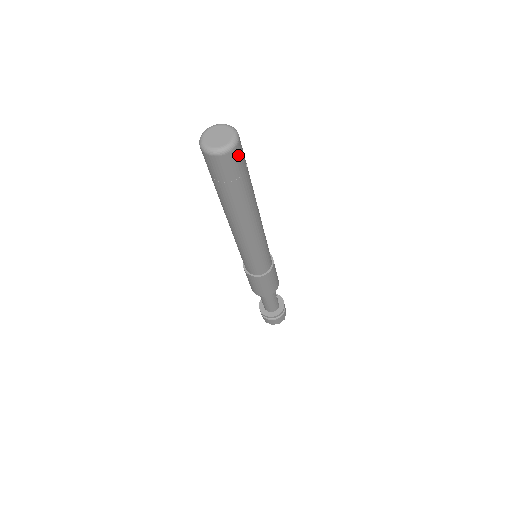
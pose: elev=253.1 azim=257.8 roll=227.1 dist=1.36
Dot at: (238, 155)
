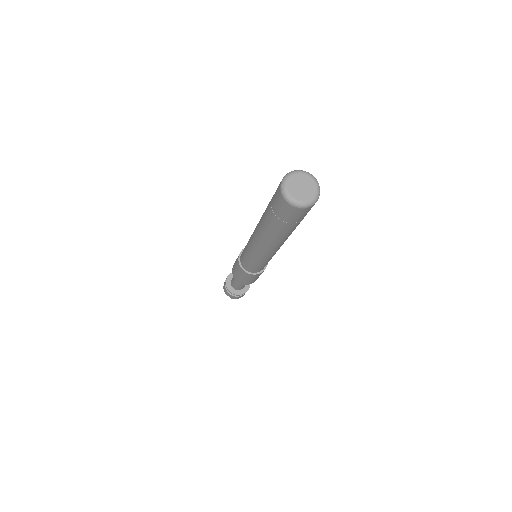
Dot at: (302, 212)
